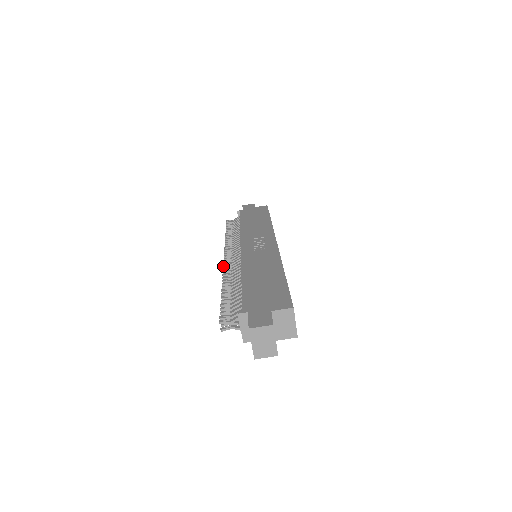
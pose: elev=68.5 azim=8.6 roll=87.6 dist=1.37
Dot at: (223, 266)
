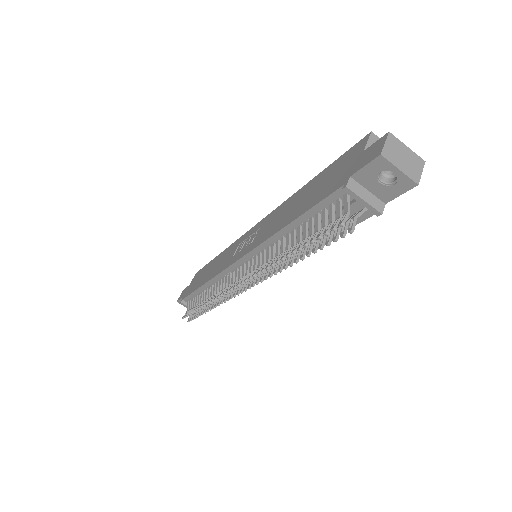
Dot at: (249, 278)
